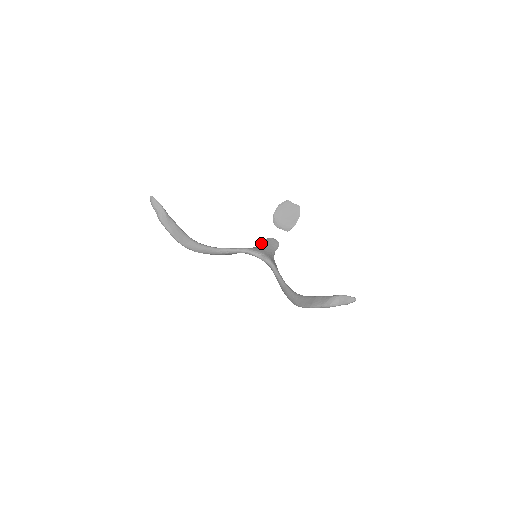
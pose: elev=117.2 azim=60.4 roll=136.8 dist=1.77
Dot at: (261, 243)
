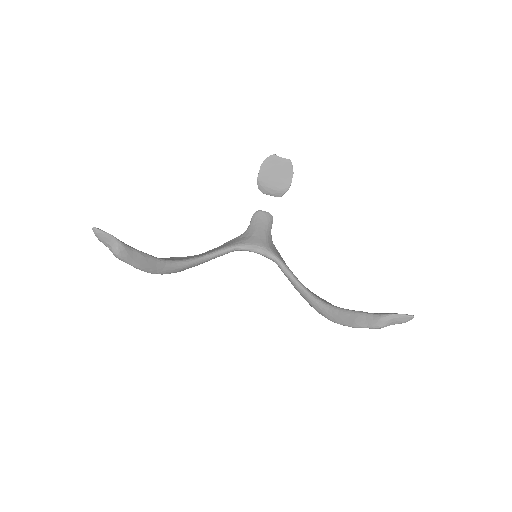
Dot at: (250, 223)
